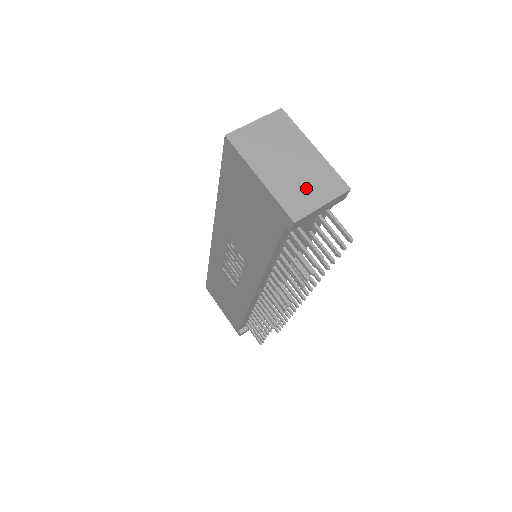
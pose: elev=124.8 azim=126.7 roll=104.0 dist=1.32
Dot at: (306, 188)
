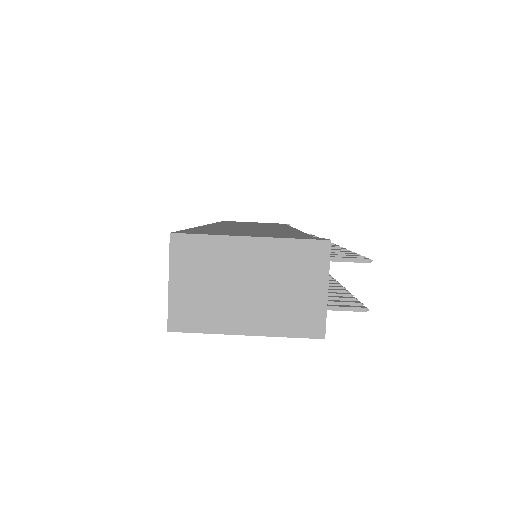
Dot at: (294, 293)
